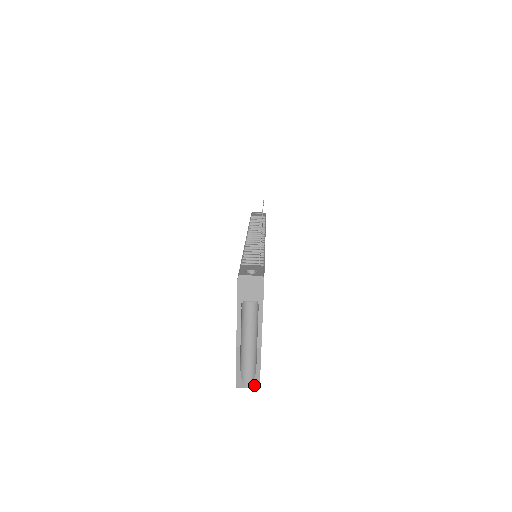
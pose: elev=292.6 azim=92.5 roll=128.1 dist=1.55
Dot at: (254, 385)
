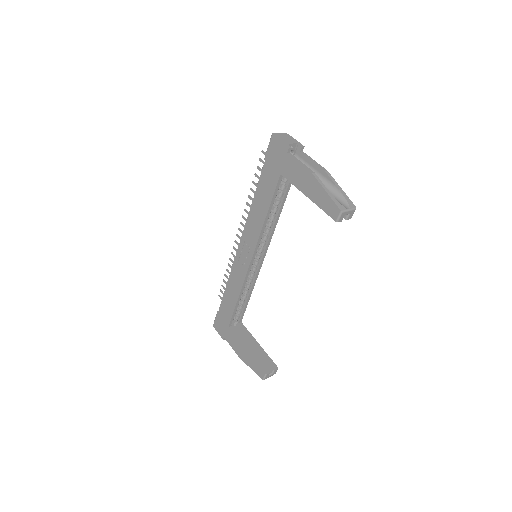
Dot at: (350, 205)
